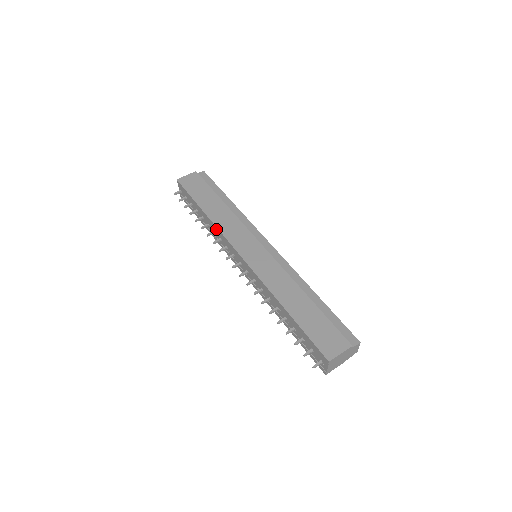
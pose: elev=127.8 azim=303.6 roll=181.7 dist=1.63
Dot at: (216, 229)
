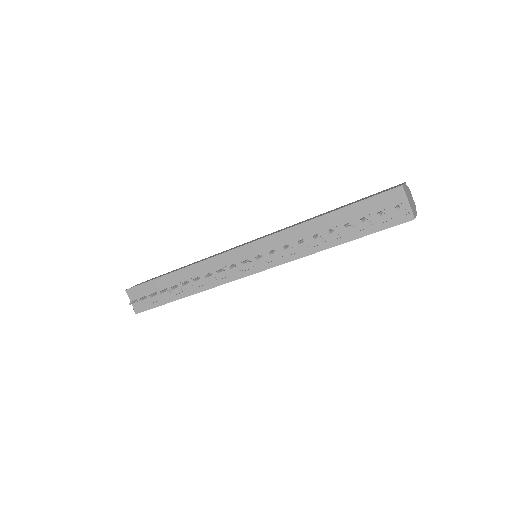
Dot at: (199, 267)
